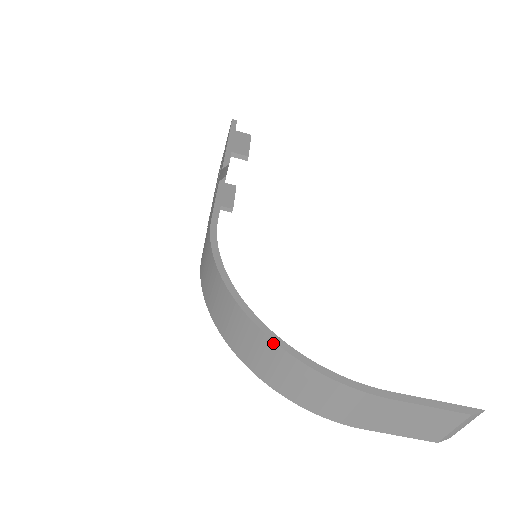
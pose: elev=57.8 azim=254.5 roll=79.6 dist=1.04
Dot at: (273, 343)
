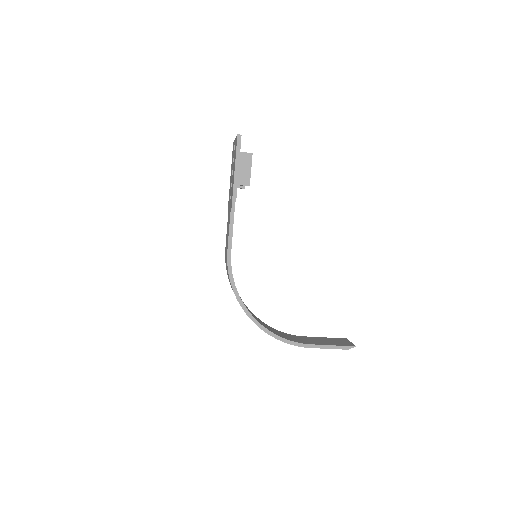
Dot at: (260, 328)
